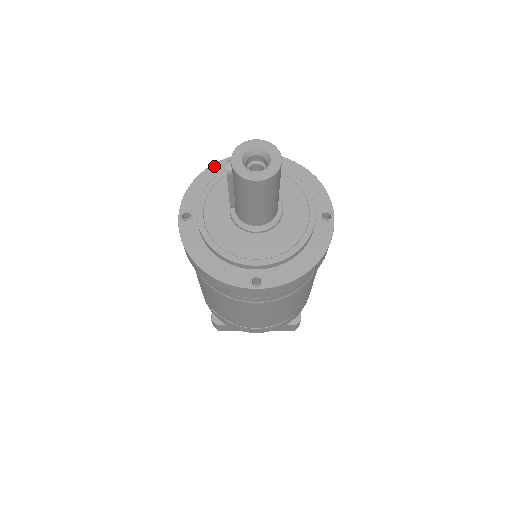
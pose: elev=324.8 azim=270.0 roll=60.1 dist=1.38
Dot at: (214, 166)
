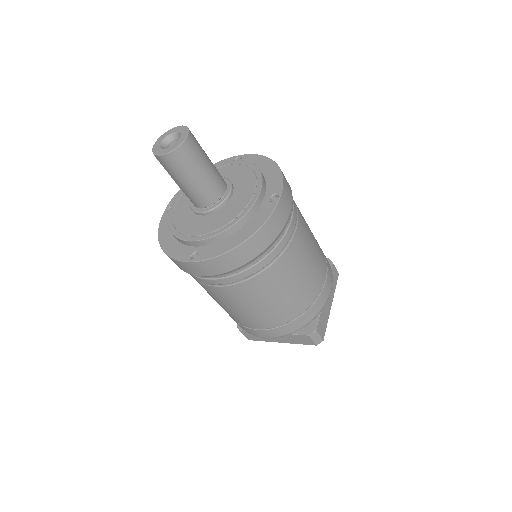
Dot at: occluded
